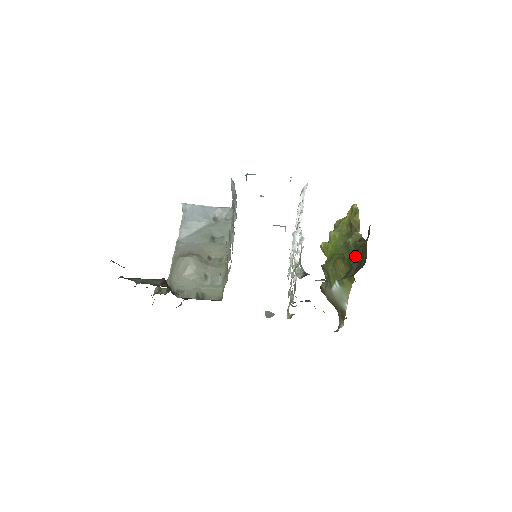
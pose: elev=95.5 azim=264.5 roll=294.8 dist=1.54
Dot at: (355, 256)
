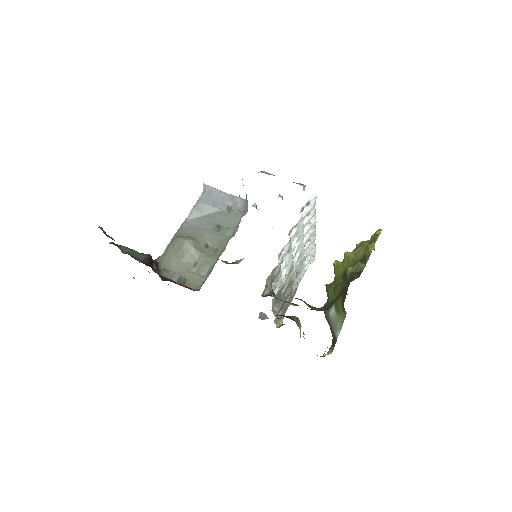
Dot at: (341, 289)
